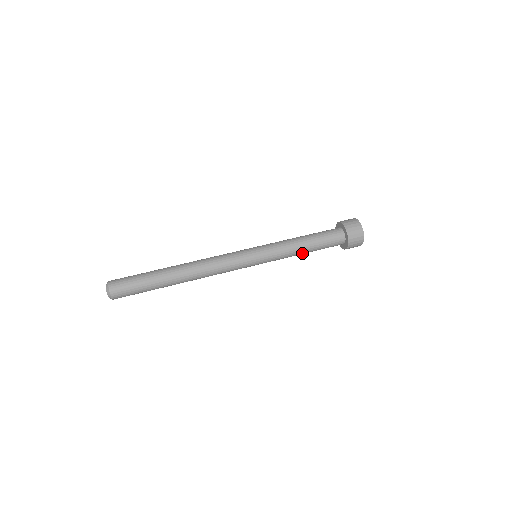
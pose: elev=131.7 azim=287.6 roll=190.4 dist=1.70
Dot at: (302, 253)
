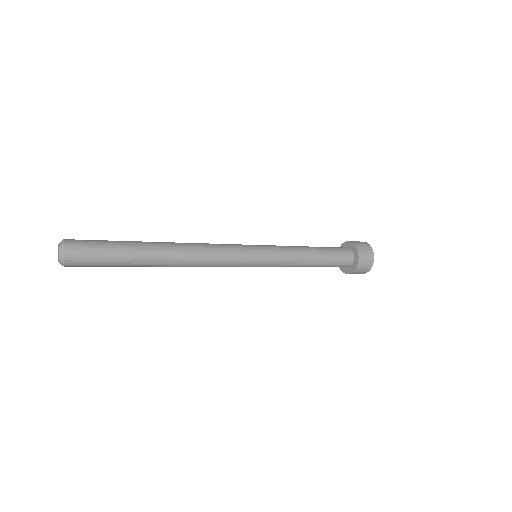
Dot at: (309, 254)
